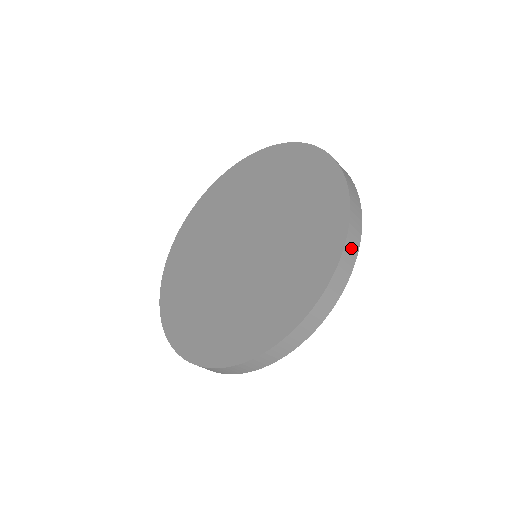
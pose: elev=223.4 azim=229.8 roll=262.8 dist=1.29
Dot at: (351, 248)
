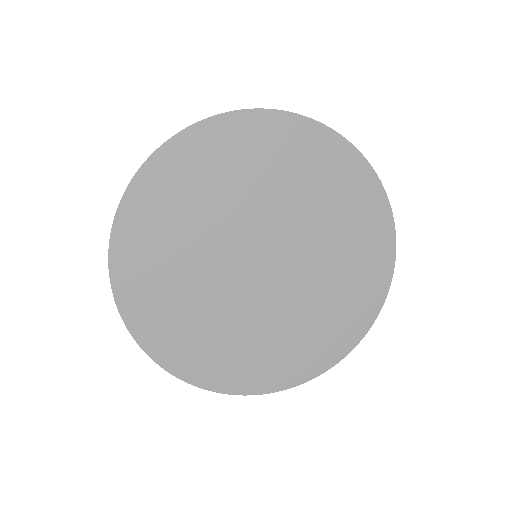
Dot at: occluded
